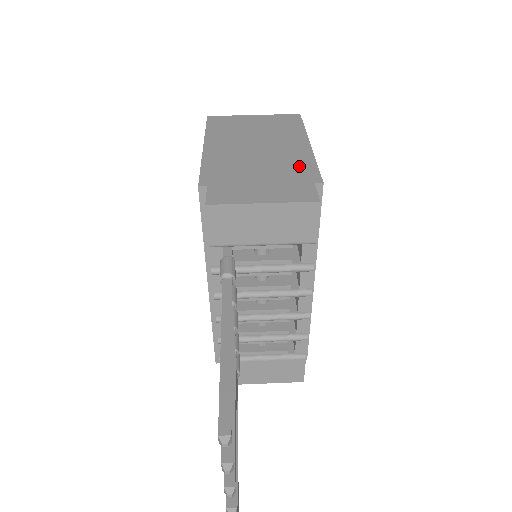
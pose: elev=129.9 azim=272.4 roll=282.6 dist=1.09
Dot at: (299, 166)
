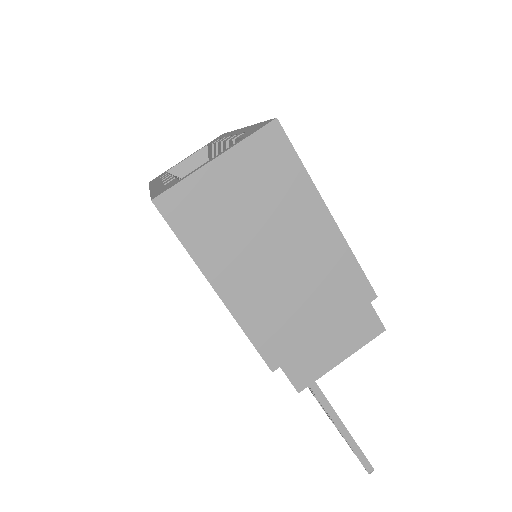
Dot at: (343, 278)
